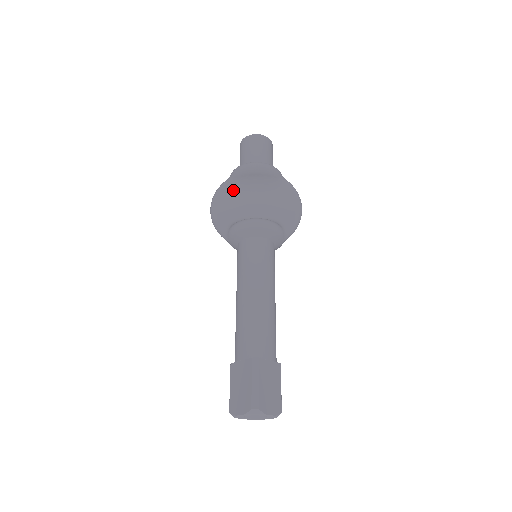
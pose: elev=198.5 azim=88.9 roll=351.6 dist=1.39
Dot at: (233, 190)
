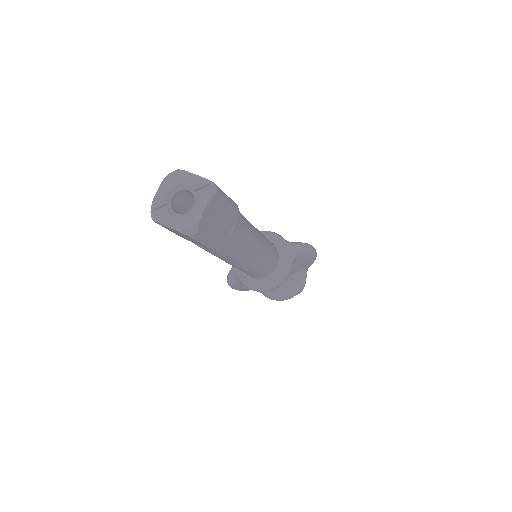
Dot at: occluded
